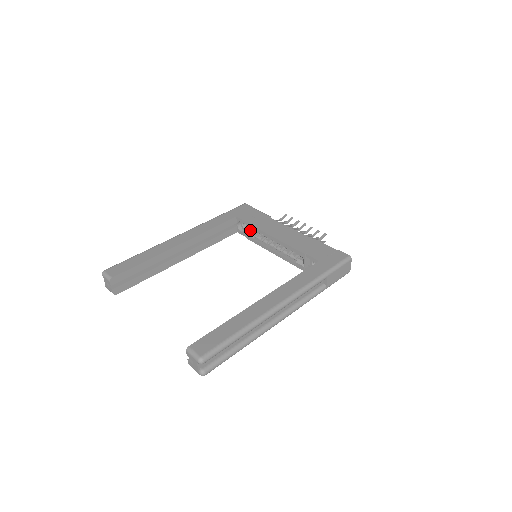
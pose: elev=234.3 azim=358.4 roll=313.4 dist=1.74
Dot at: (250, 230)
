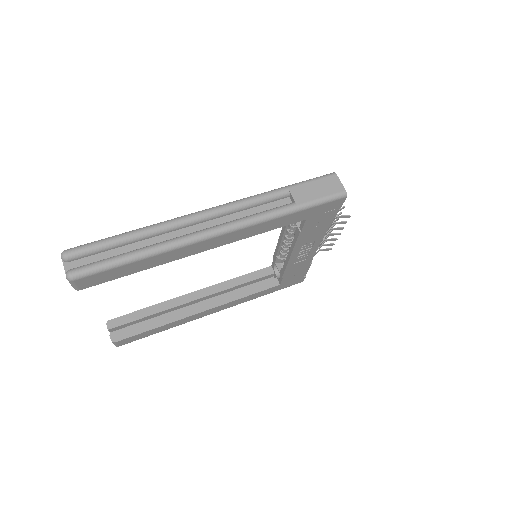
Dot at: (280, 265)
